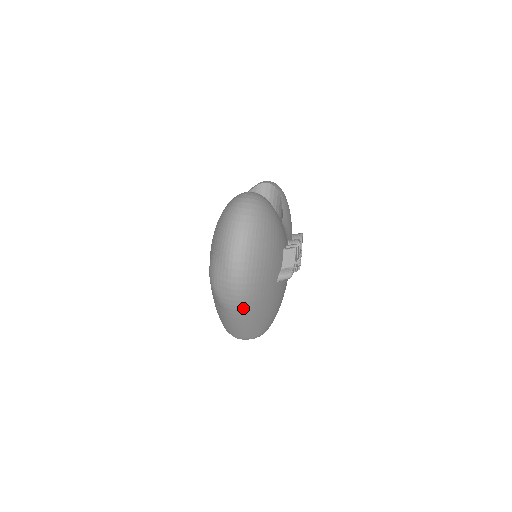
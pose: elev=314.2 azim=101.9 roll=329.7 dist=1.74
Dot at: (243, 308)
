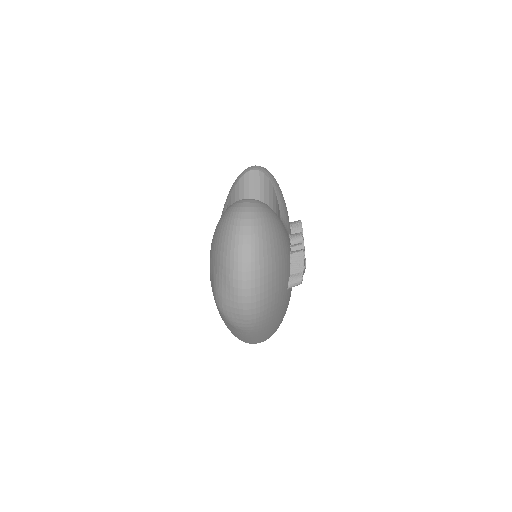
Dot at: (257, 327)
